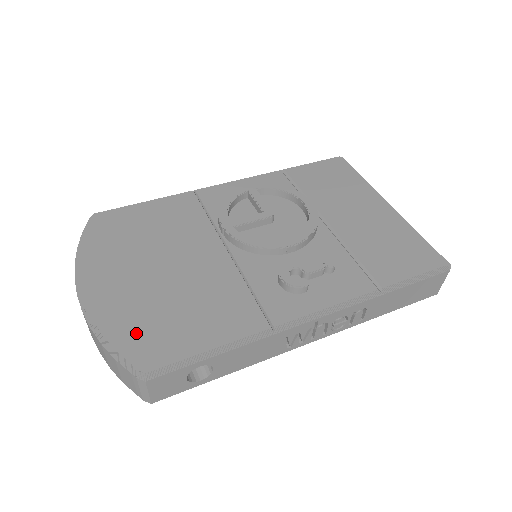
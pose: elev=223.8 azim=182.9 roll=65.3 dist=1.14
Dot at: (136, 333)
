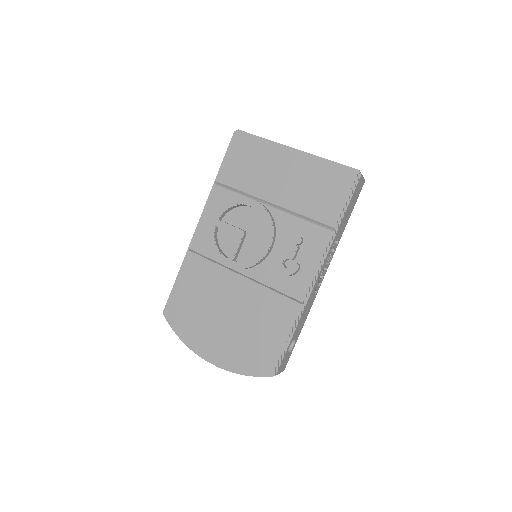
Dot at: (250, 359)
